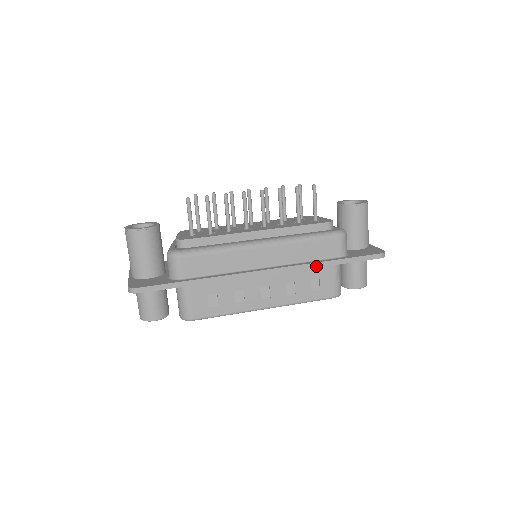
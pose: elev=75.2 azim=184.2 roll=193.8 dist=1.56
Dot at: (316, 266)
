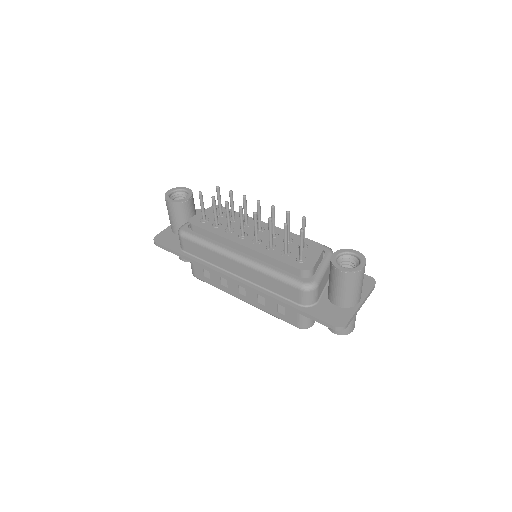
Dot at: (273, 300)
